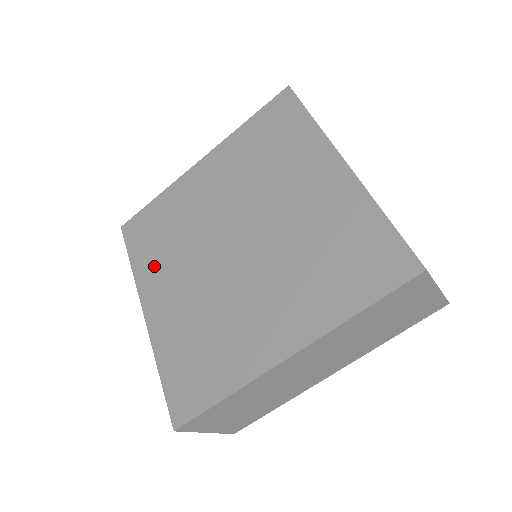
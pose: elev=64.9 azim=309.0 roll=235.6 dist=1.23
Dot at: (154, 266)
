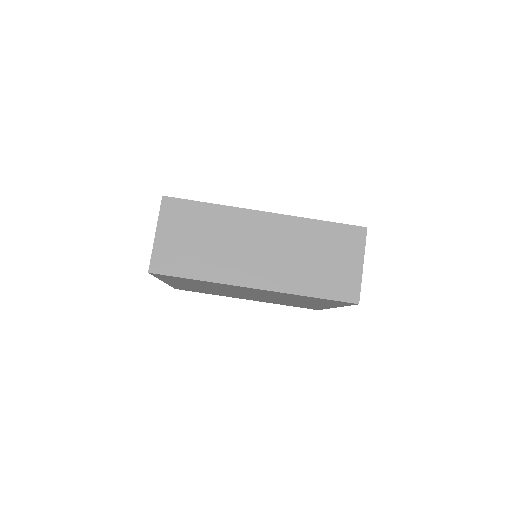
Dot at: occluded
